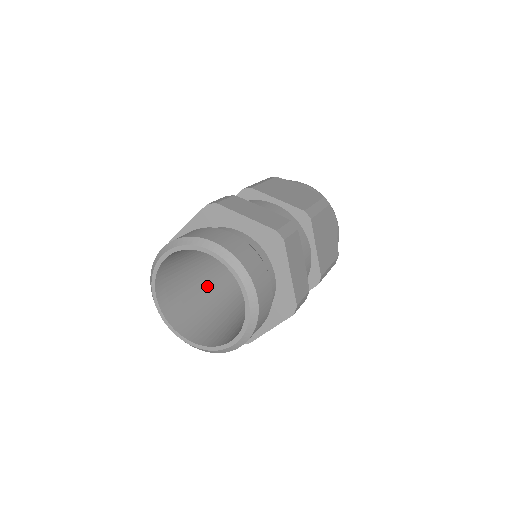
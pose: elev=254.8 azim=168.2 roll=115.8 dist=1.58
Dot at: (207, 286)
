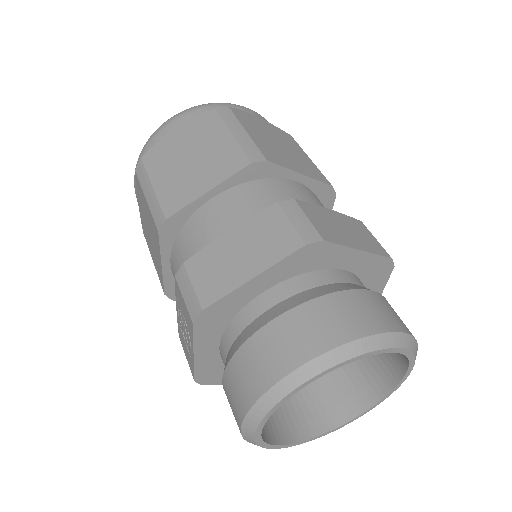
Dot at: occluded
